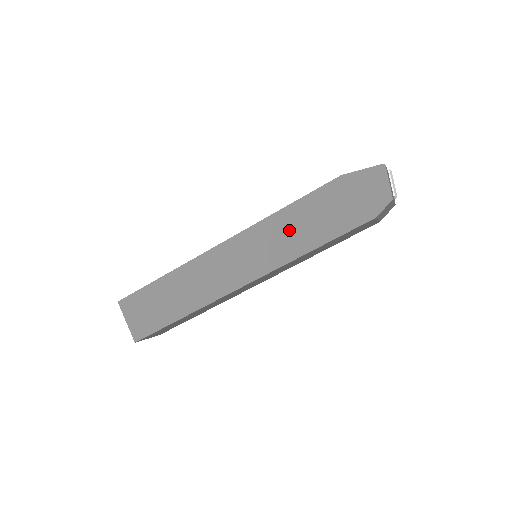
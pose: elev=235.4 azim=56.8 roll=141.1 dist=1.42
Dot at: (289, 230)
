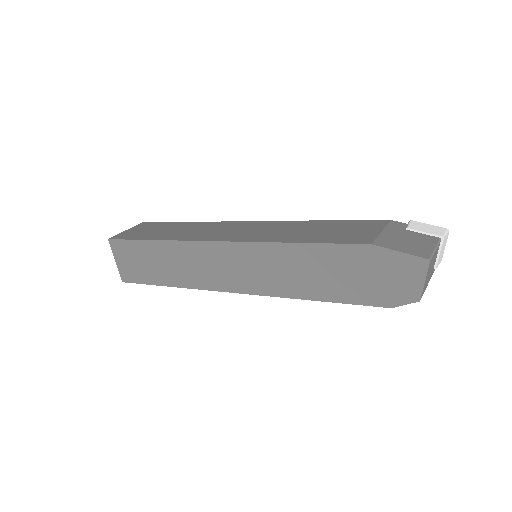
Dot at: (291, 268)
